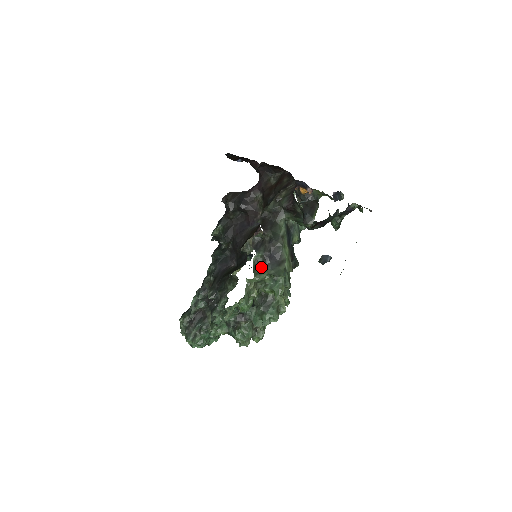
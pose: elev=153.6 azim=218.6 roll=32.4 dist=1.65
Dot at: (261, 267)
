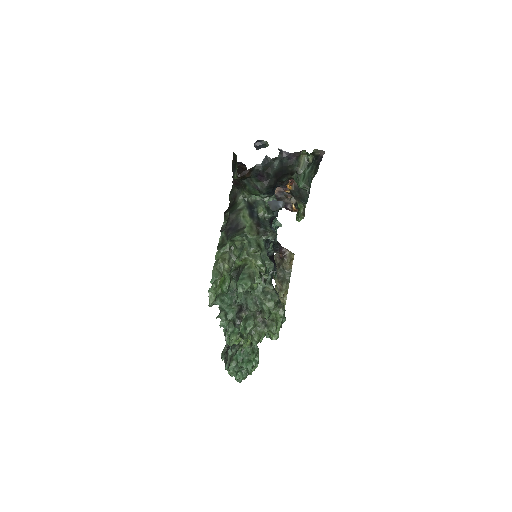
Dot at: (226, 242)
